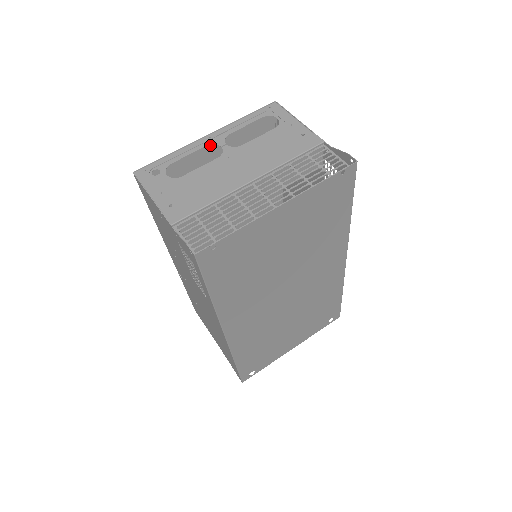
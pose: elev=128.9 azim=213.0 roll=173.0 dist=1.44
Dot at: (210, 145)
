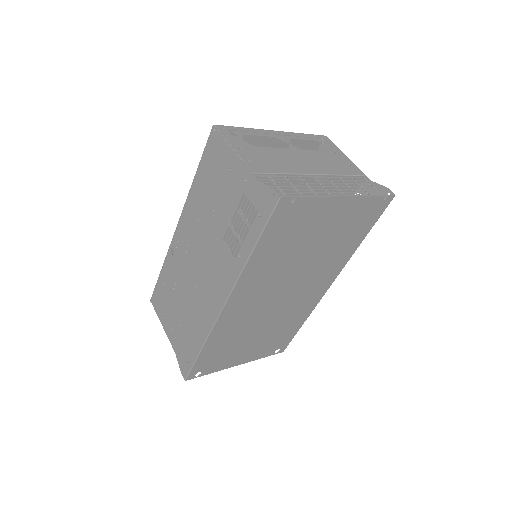
Dot at: (271, 141)
